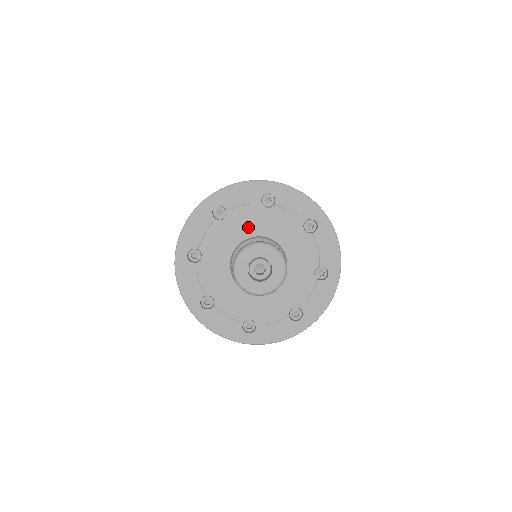
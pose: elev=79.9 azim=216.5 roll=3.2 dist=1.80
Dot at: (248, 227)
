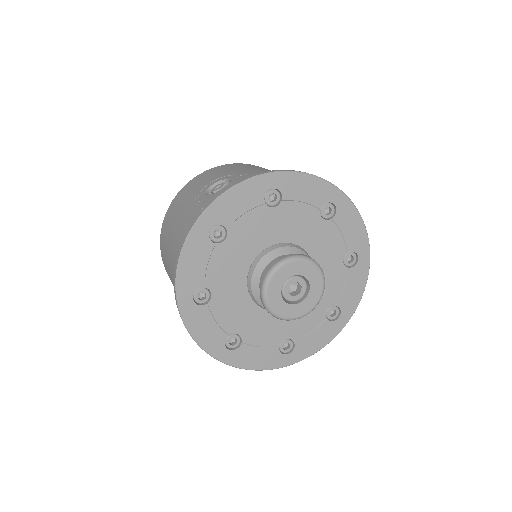
Dot at: (257, 238)
